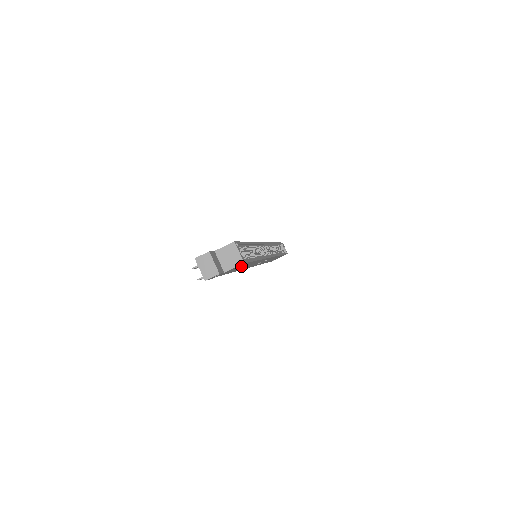
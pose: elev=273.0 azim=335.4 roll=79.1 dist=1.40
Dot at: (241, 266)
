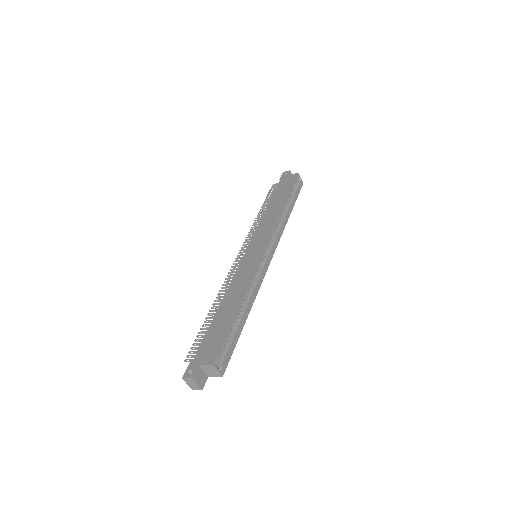
Dot at: occluded
